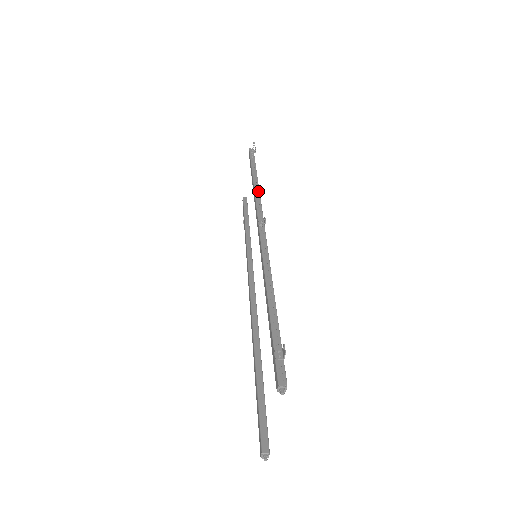
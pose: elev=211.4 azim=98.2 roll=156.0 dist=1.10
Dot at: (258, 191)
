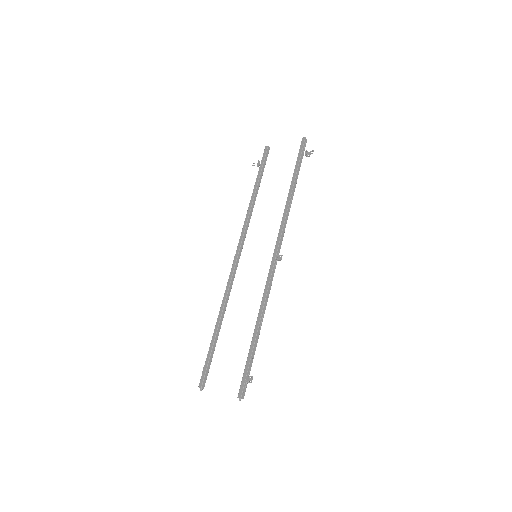
Dot at: occluded
